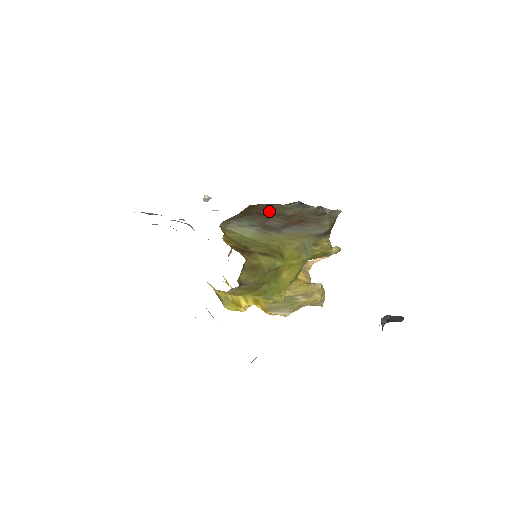
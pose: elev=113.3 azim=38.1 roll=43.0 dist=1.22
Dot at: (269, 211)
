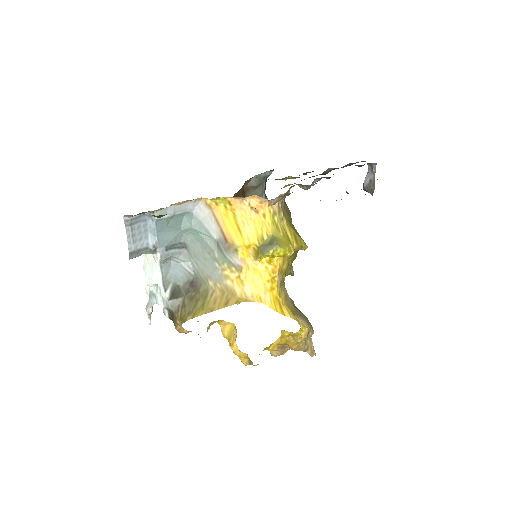
Dot at: occluded
